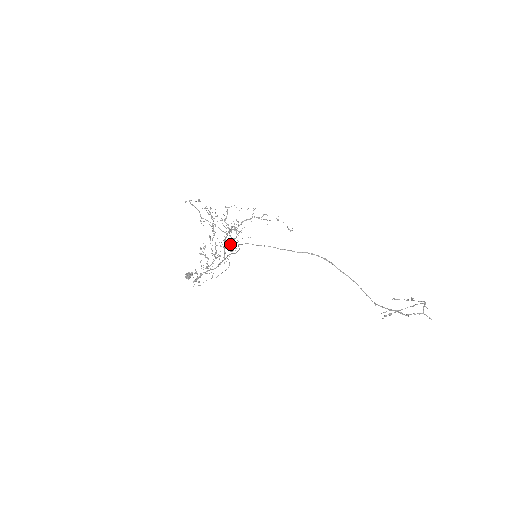
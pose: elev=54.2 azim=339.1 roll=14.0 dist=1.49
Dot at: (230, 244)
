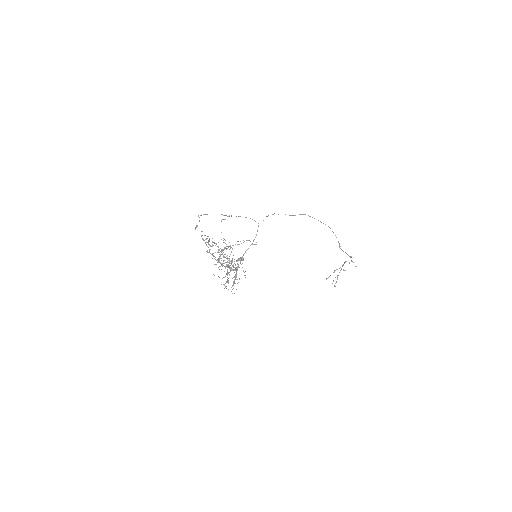
Dot at: occluded
